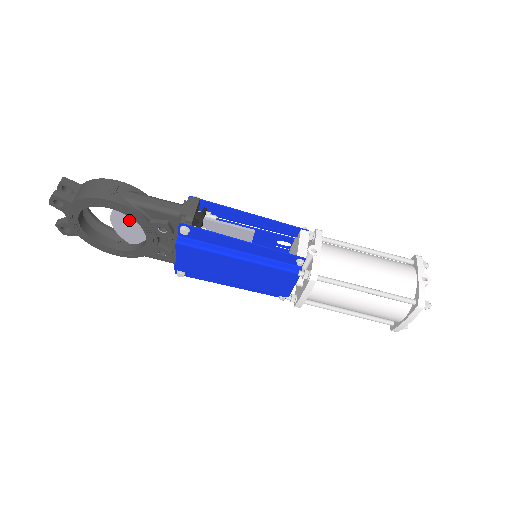
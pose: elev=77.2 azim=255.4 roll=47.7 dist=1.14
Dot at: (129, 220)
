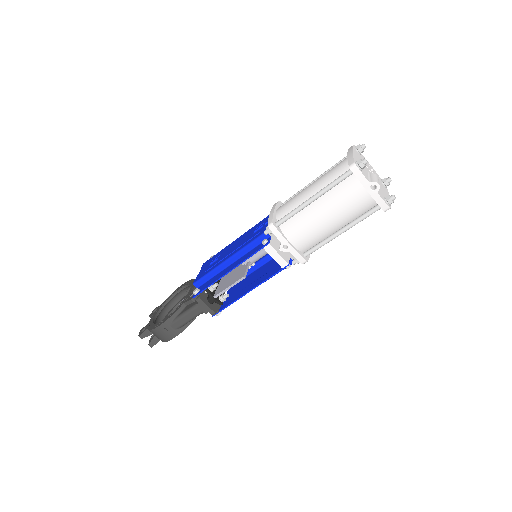
Dot at: occluded
